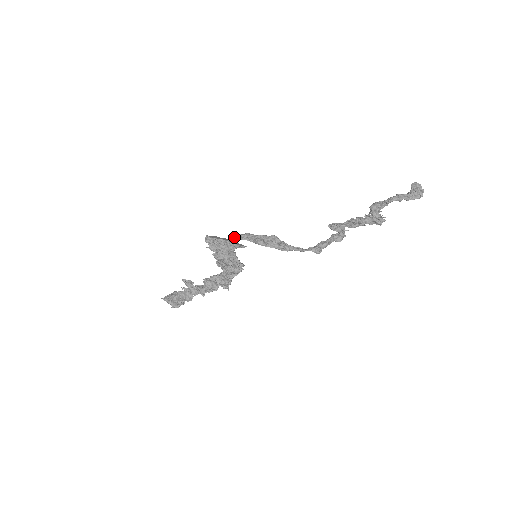
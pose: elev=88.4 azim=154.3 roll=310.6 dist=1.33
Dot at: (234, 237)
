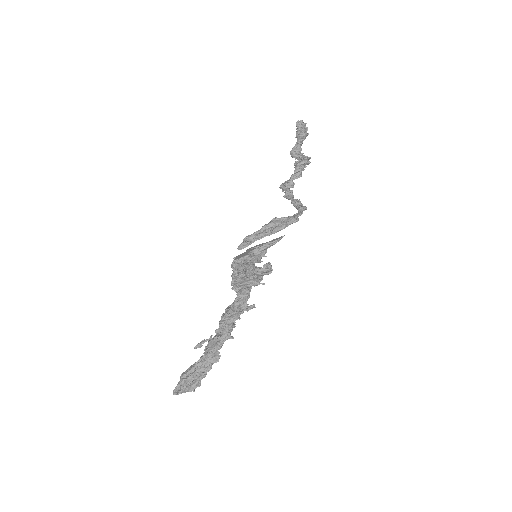
Dot at: (244, 247)
